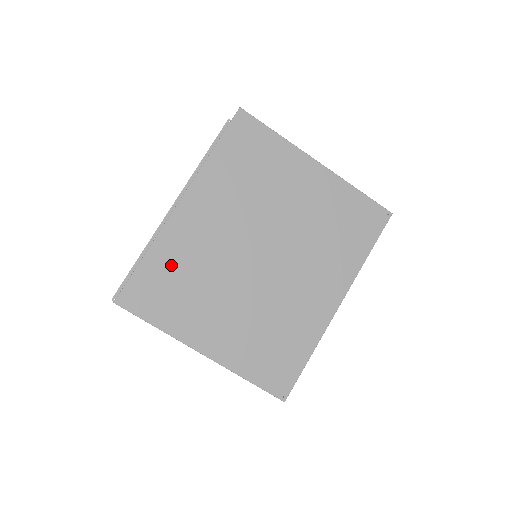
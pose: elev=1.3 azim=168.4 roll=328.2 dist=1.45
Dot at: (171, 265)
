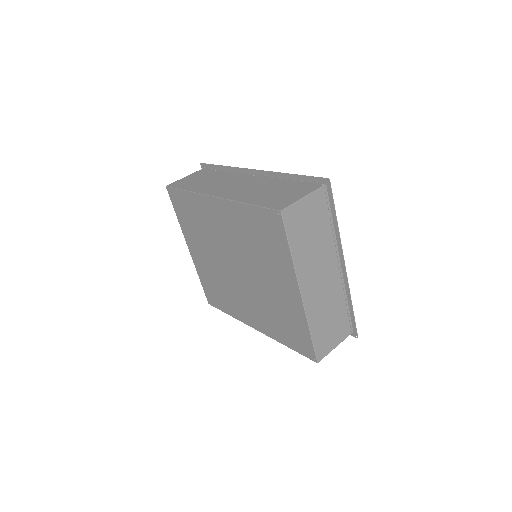
Dot at: (195, 210)
